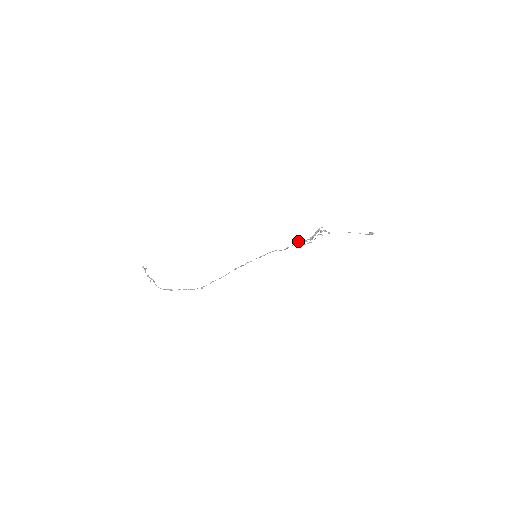
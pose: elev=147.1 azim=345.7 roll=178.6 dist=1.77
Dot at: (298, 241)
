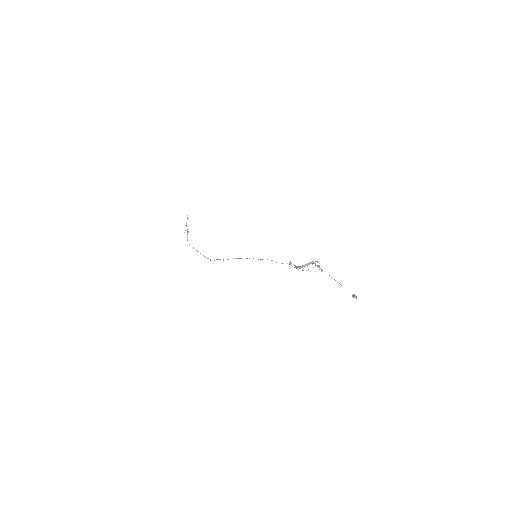
Dot at: (290, 263)
